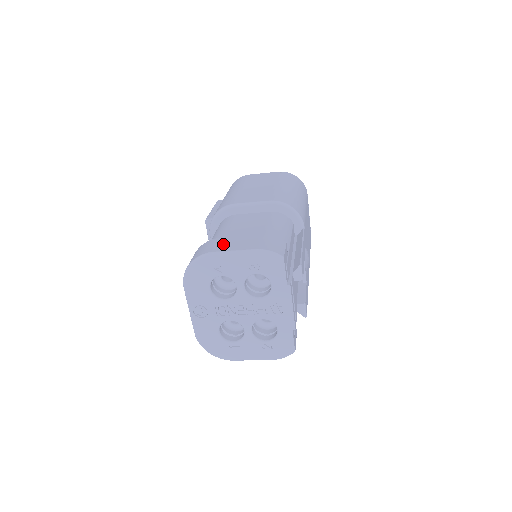
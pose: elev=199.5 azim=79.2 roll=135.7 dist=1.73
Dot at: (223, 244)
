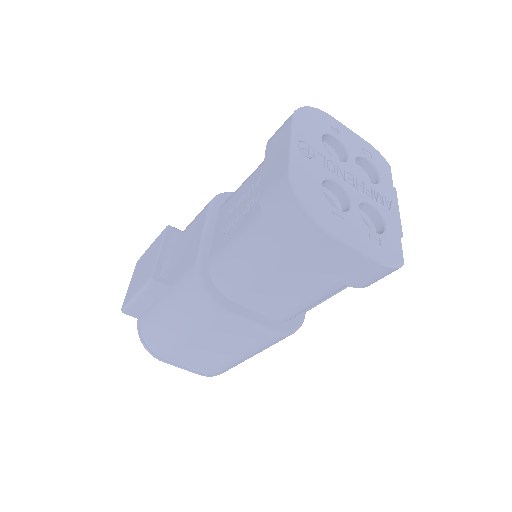
Dot at: occluded
